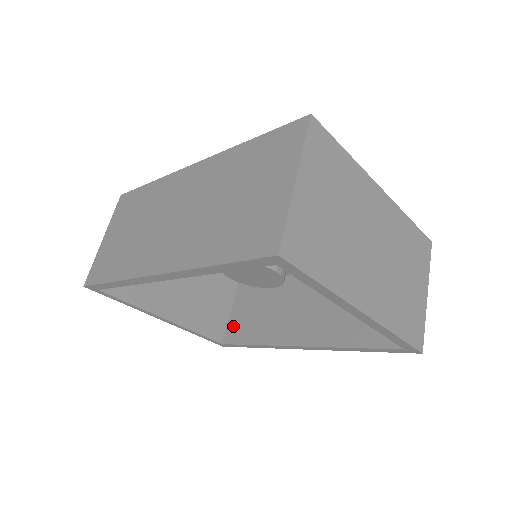
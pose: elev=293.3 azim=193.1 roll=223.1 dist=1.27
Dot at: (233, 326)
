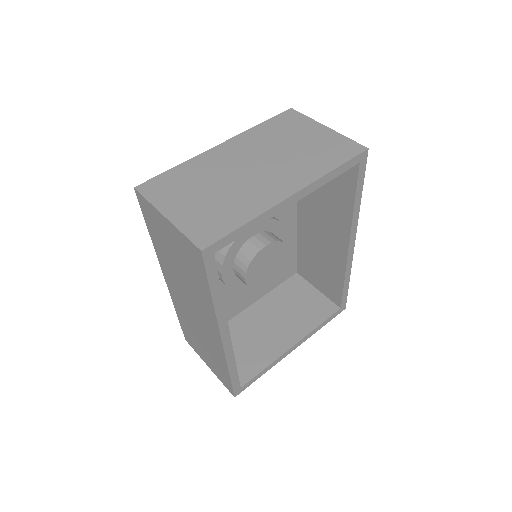
Dot at: (329, 293)
